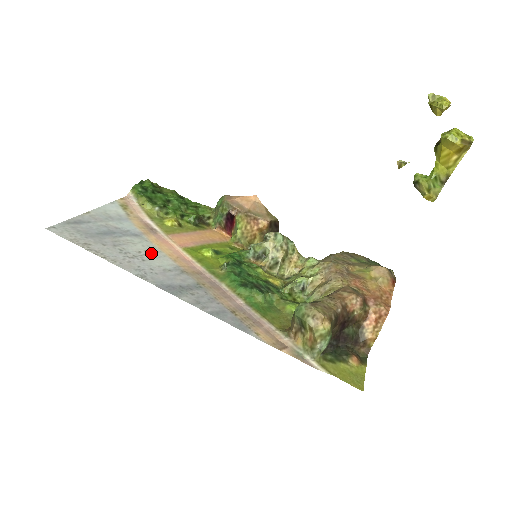
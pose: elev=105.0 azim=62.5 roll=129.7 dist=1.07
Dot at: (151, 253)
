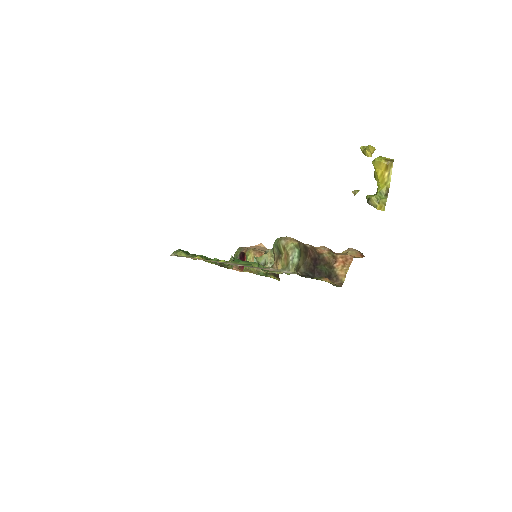
Dot at: occluded
